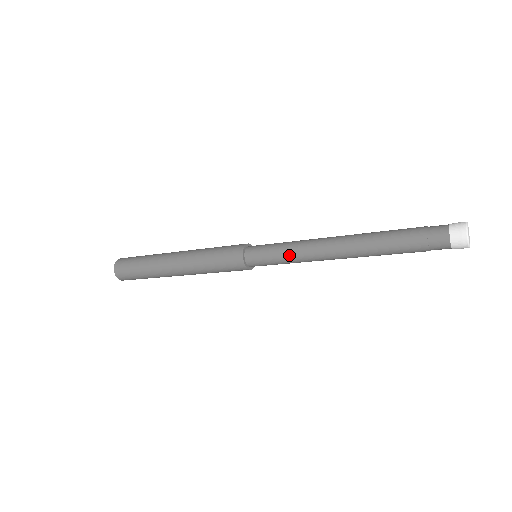
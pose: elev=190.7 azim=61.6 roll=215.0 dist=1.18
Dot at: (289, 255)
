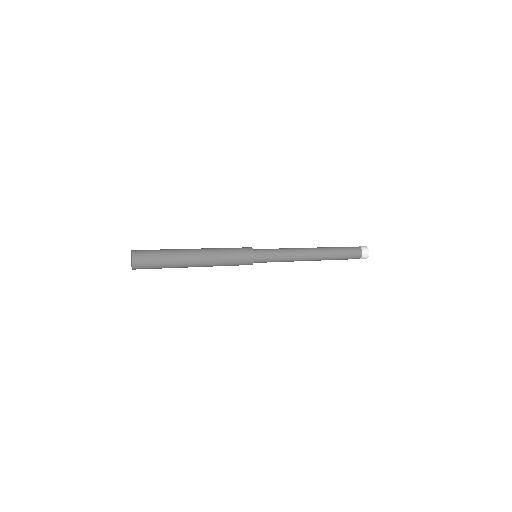
Dot at: (283, 256)
